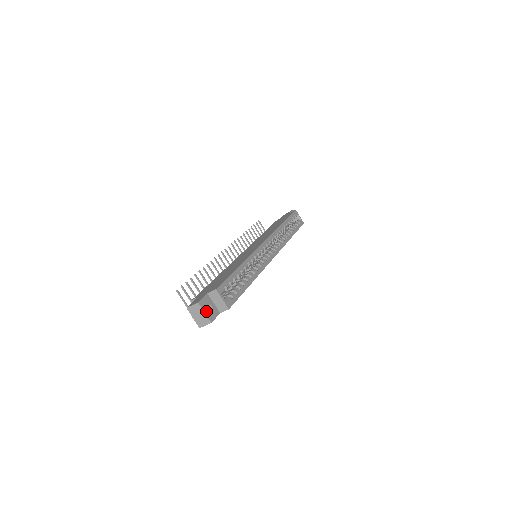
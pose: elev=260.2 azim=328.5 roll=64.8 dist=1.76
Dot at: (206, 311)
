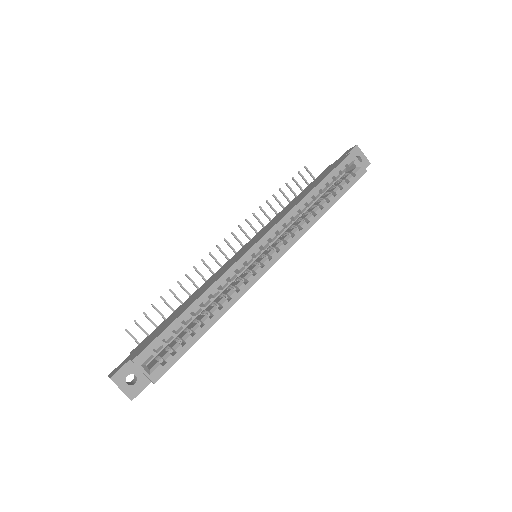
Dot at: (124, 386)
